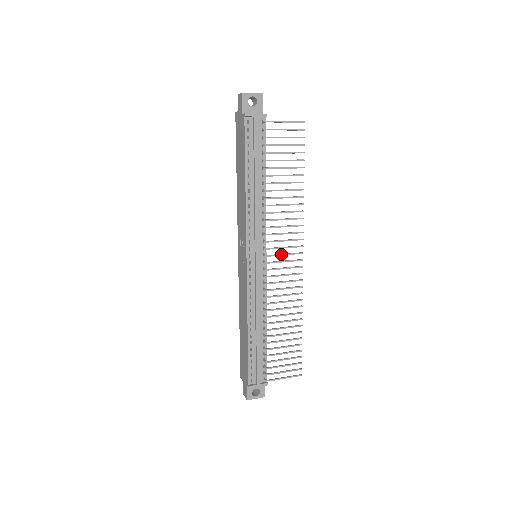
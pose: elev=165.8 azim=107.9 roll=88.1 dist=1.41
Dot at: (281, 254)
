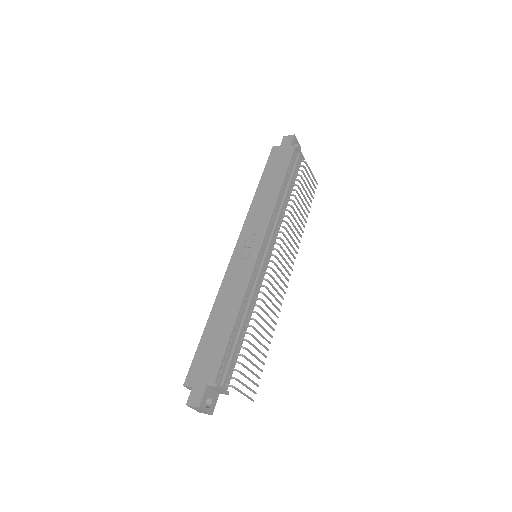
Dot at: occluded
